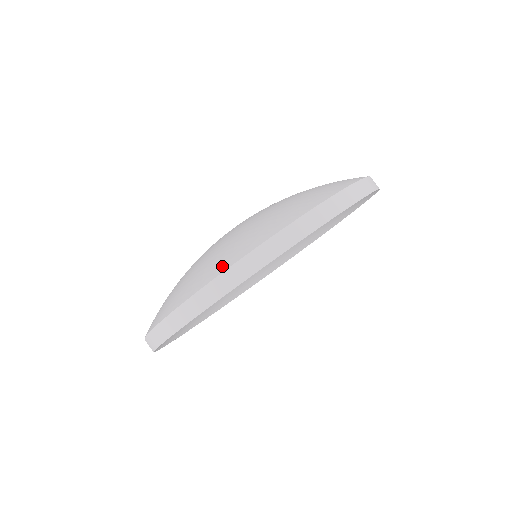
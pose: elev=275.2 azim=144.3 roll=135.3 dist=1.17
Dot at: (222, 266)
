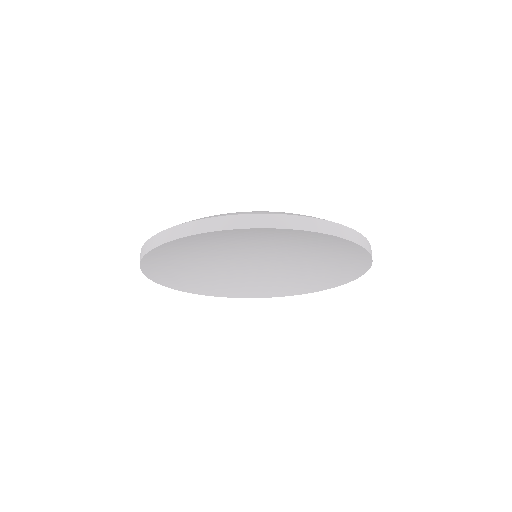
Dot at: (245, 213)
